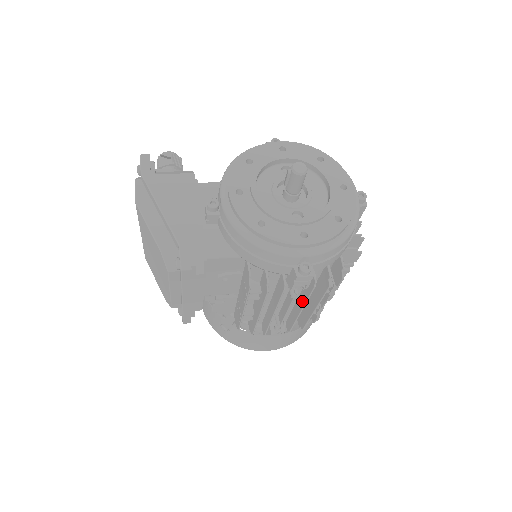
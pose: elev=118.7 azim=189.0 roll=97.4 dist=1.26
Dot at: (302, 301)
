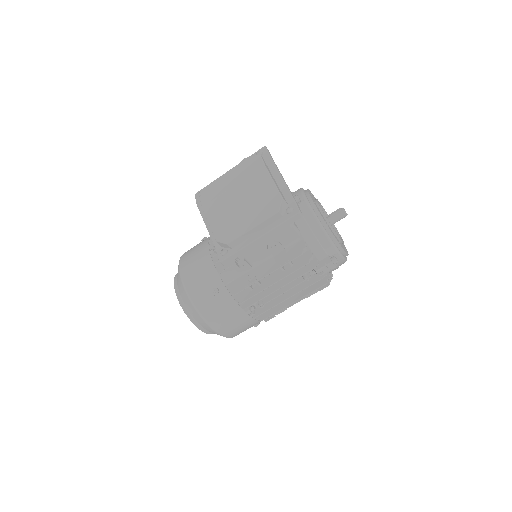
Dot at: (297, 290)
